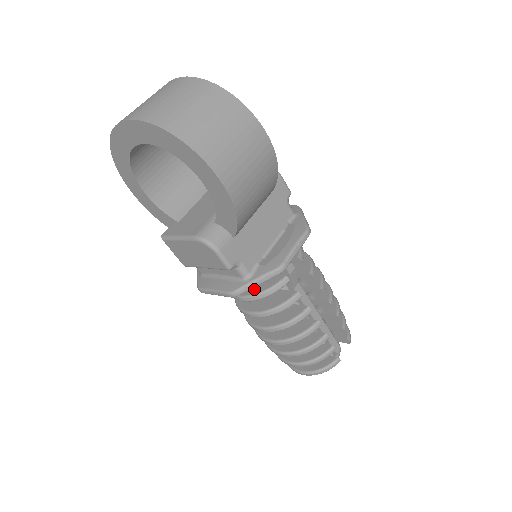
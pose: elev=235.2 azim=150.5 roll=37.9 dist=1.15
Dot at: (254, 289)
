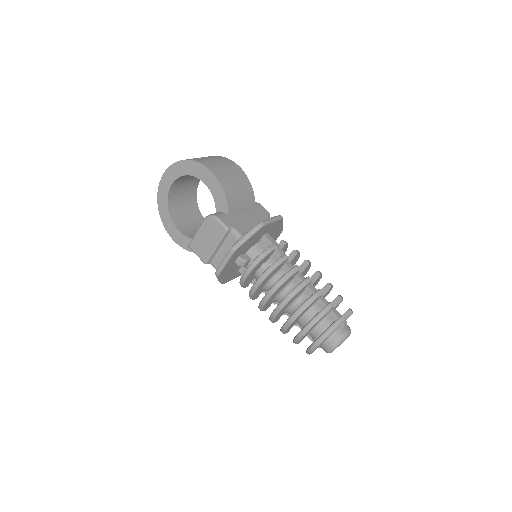
Dot at: occluded
